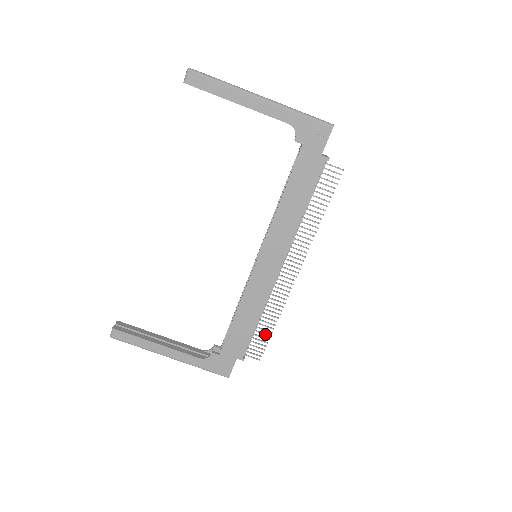
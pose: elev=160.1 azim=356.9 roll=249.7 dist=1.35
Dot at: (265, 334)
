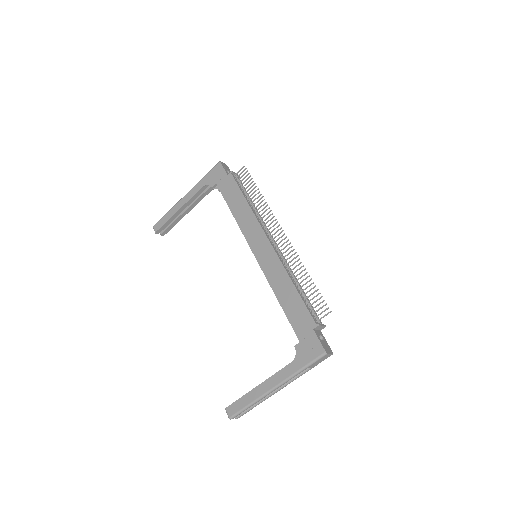
Dot at: (311, 289)
